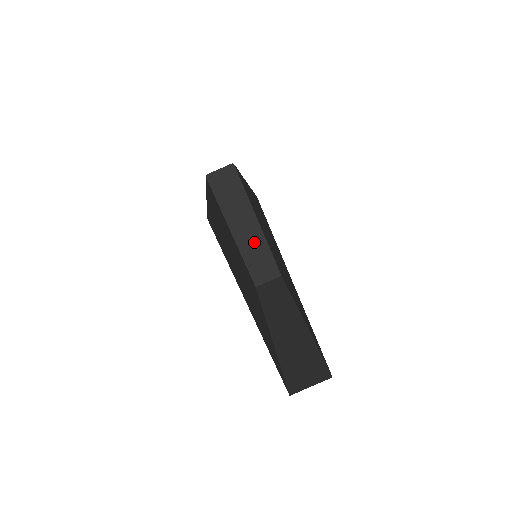
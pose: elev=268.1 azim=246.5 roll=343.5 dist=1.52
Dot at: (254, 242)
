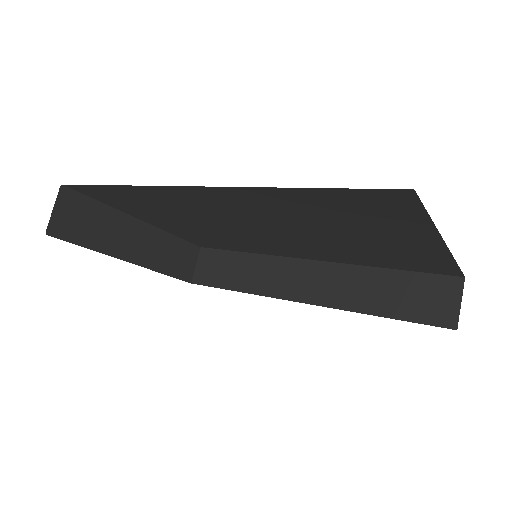
Dot at: (156, 246)
